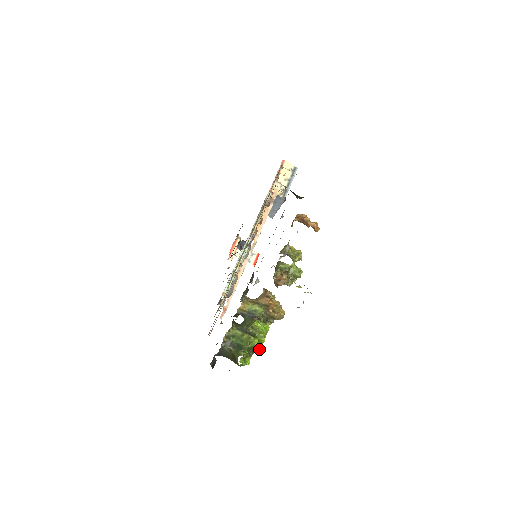
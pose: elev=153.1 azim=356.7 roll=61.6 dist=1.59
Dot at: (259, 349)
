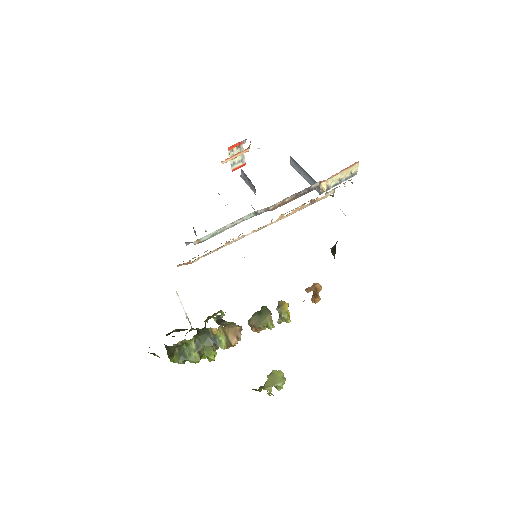
Dot at: occluded
